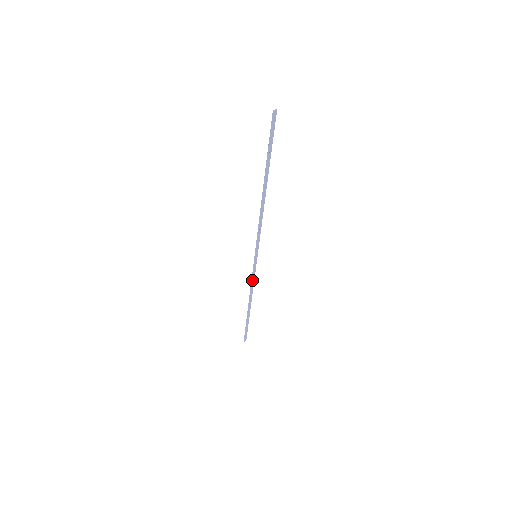
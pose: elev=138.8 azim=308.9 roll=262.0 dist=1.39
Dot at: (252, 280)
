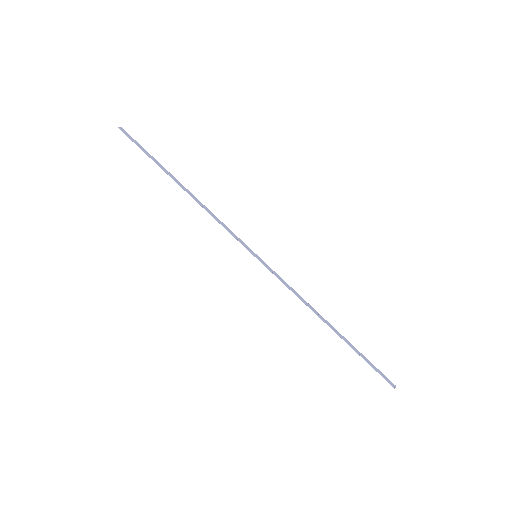
Dot at: (288, 287)
